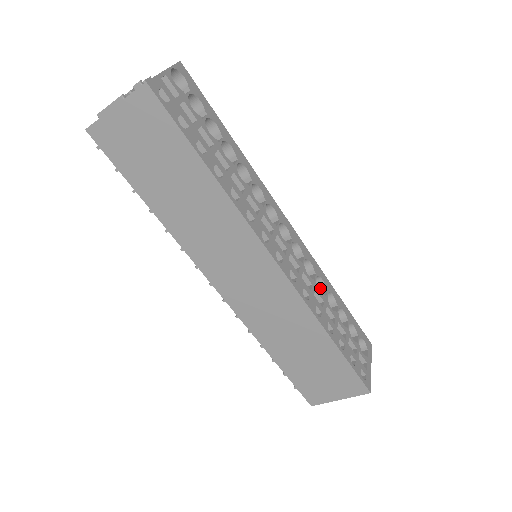
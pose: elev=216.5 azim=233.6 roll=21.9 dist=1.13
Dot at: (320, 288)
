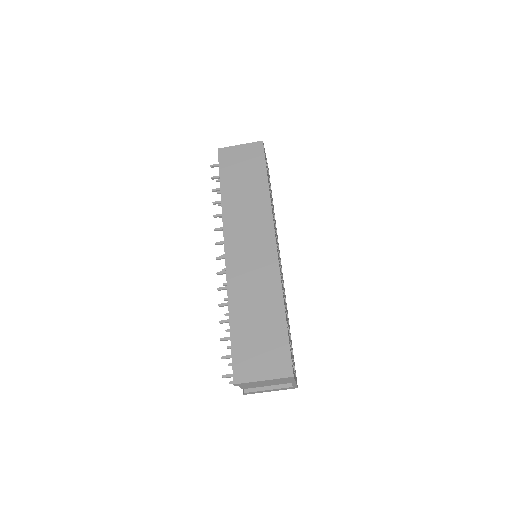
Dot at: occluded
